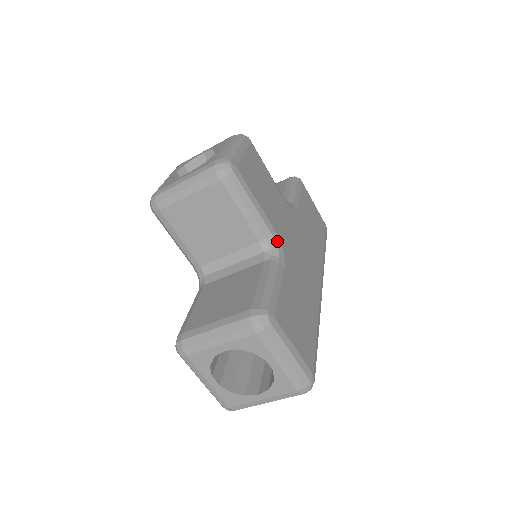
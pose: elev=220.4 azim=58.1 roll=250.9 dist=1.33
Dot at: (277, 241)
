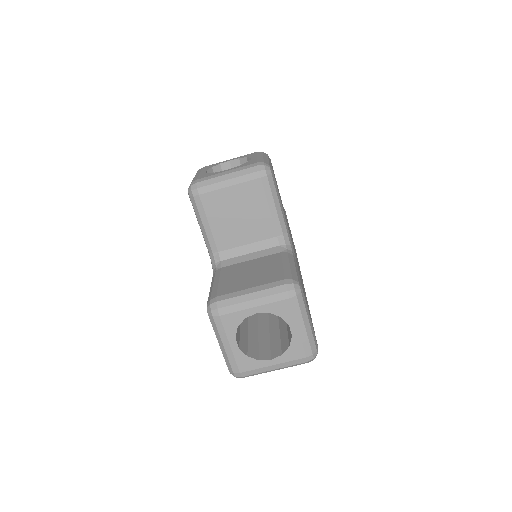
Dot at: (290, 239)
